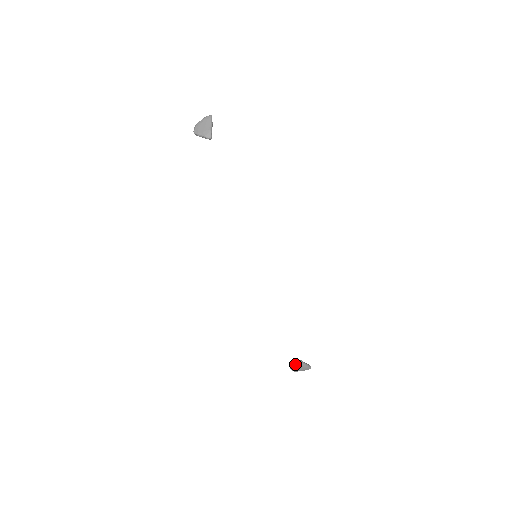
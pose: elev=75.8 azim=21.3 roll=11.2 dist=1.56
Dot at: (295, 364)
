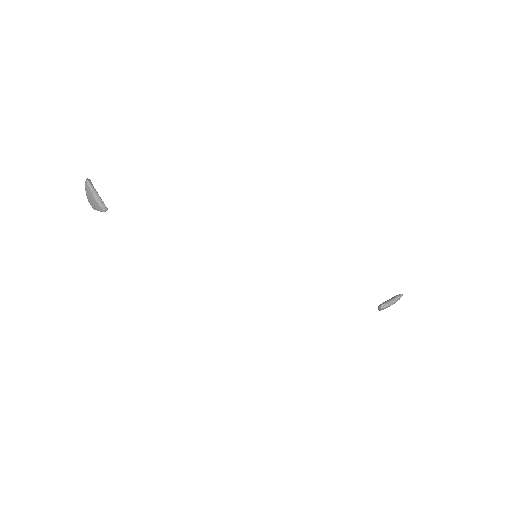
Dot at: (378, 309)
